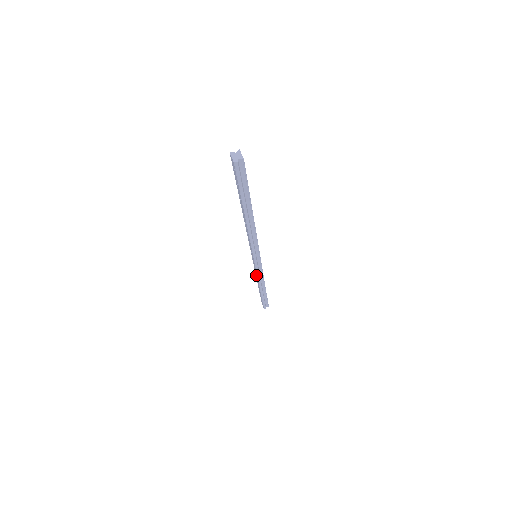
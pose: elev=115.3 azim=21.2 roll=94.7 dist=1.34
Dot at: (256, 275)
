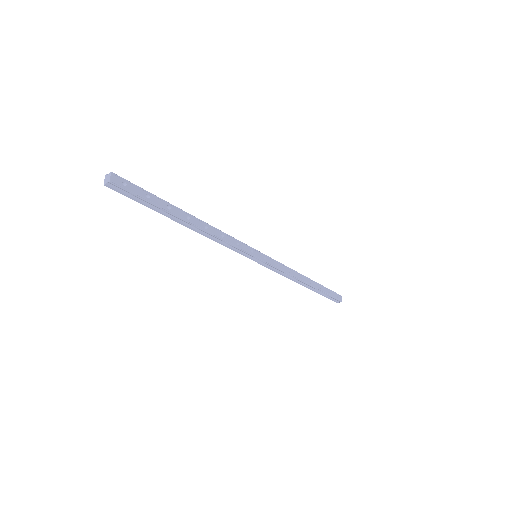
Dot at: occluded
